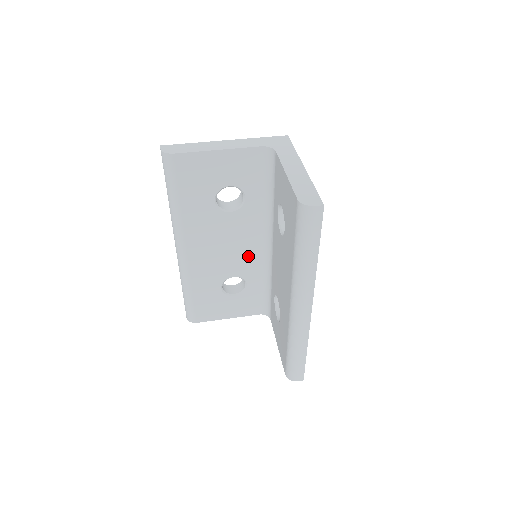
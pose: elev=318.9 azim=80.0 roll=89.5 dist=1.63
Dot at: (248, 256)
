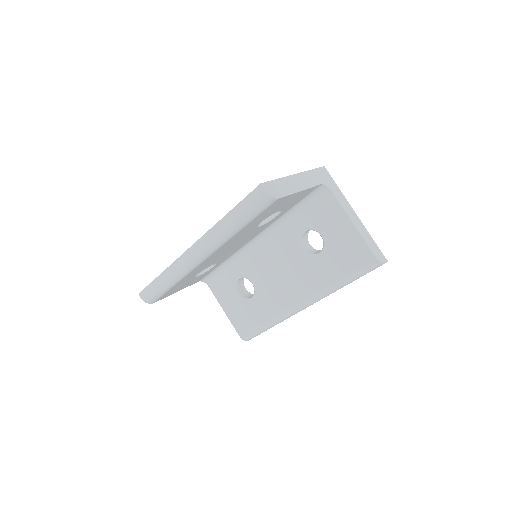
Dot at: (235, 249)
